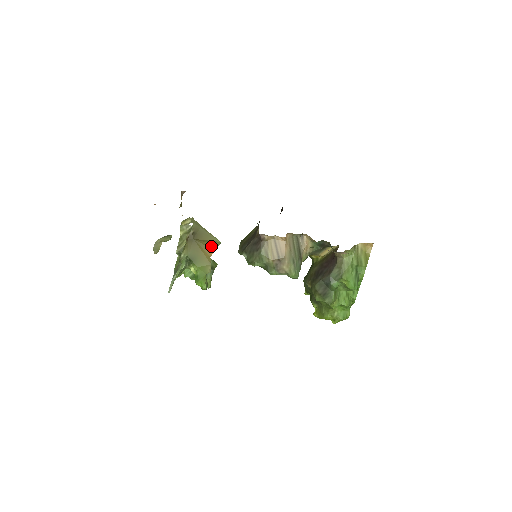
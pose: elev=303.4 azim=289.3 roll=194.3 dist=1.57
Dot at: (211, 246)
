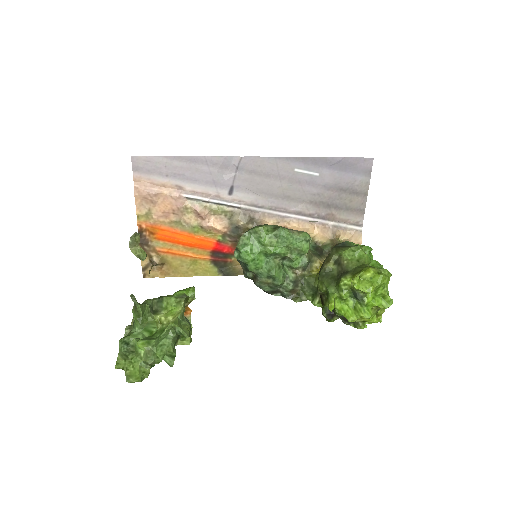
Dot at: (184, 312)
